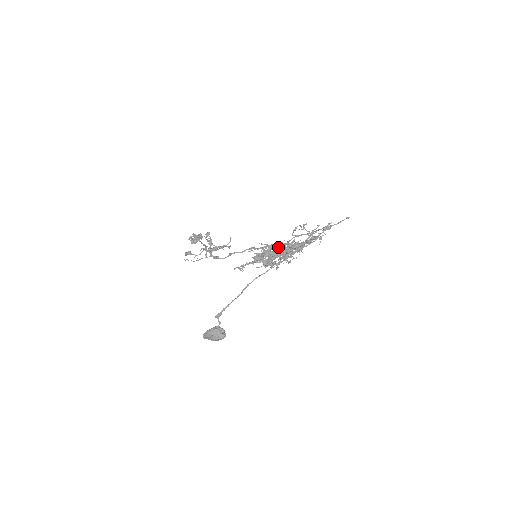
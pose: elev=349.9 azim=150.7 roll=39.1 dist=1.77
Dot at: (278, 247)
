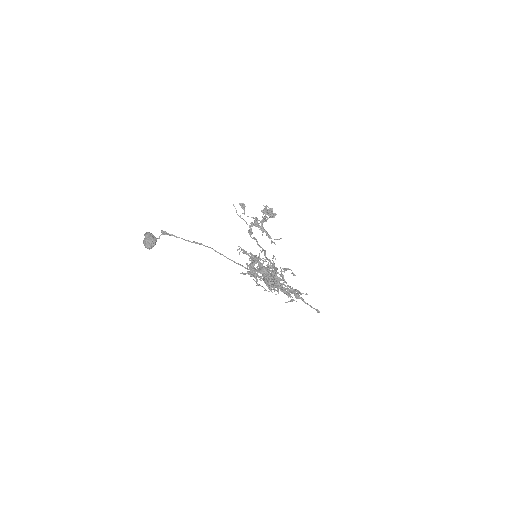
Dot at: occluded
